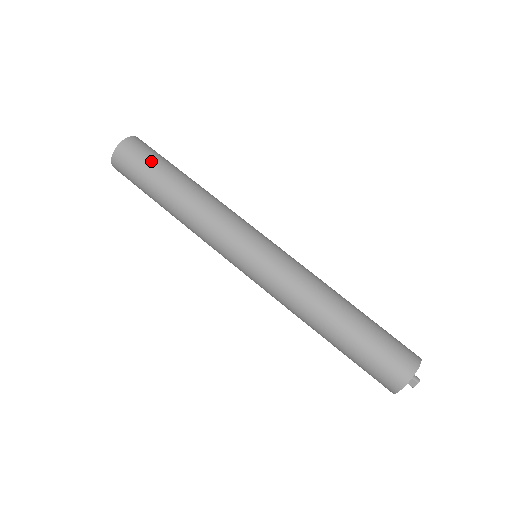
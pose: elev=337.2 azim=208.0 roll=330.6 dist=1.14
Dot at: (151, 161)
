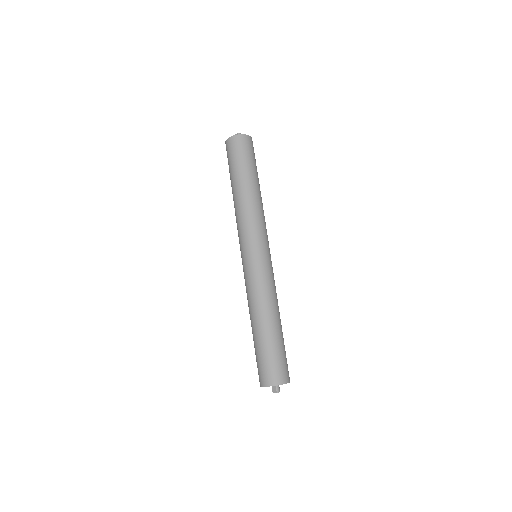
Dot at: (246, 158)
